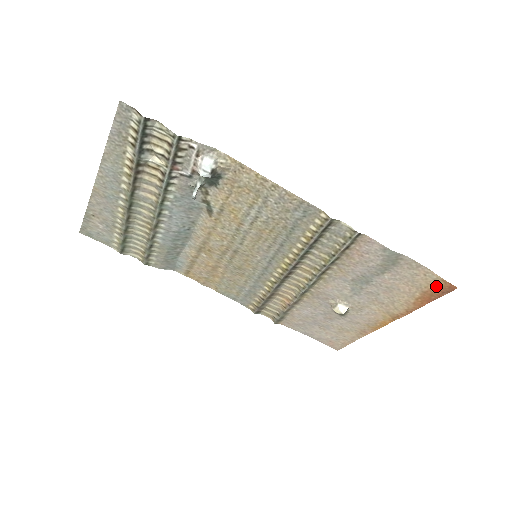
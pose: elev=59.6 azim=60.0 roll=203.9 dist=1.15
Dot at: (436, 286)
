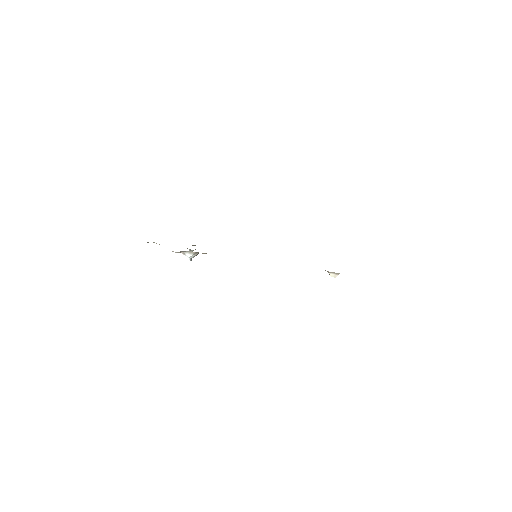
Dot at: occluded
